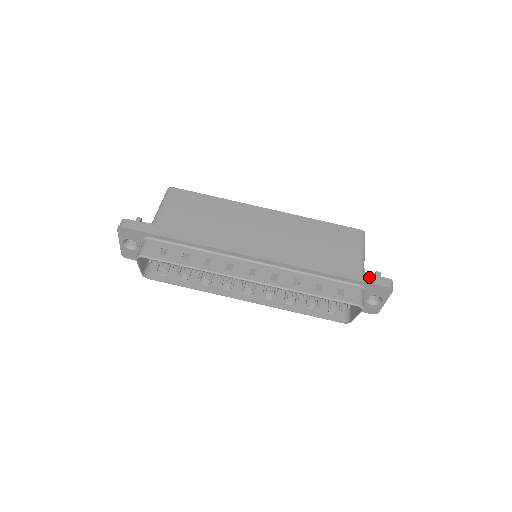
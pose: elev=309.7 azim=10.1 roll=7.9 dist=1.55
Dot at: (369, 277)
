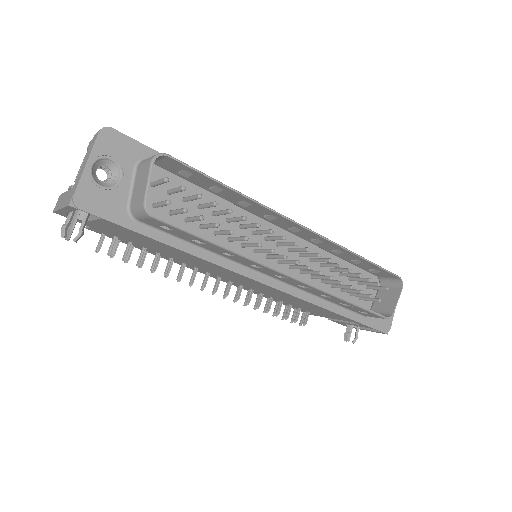
Dot at: occluded
